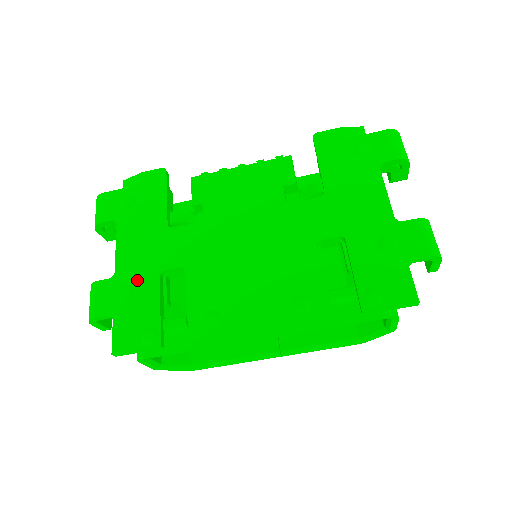
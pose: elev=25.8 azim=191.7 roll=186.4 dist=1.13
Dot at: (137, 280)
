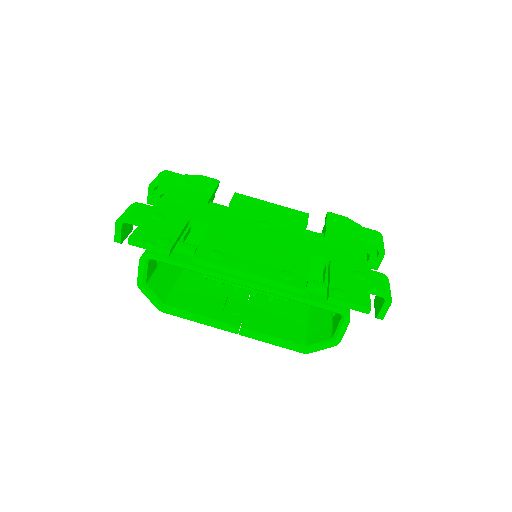
Dot at: (170, 215)
